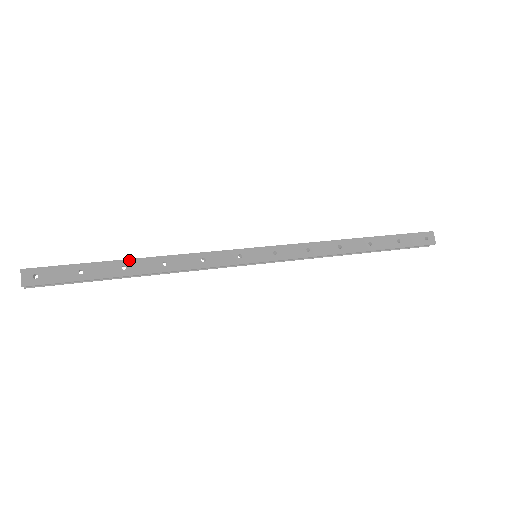
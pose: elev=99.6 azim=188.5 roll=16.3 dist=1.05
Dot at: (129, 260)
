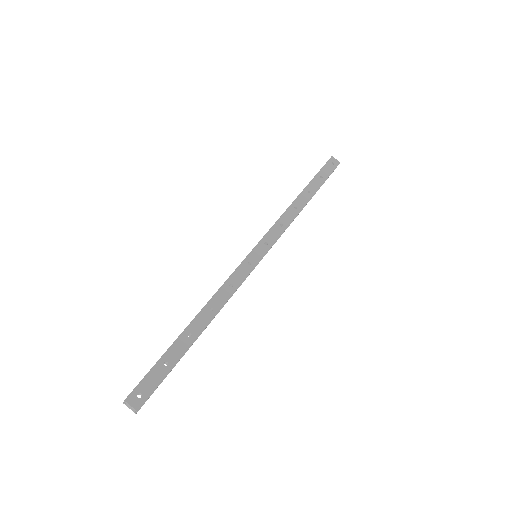
Dot at: (188, 327)
